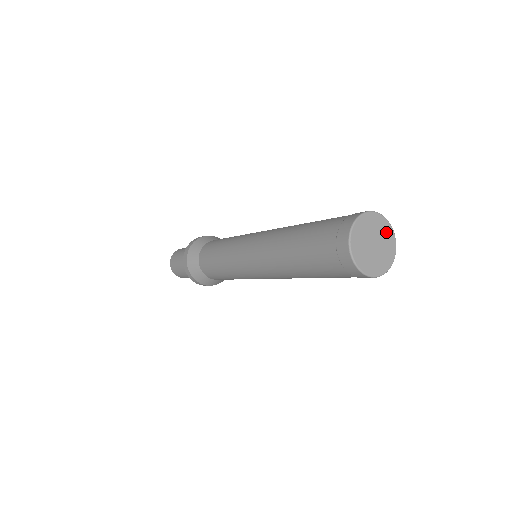
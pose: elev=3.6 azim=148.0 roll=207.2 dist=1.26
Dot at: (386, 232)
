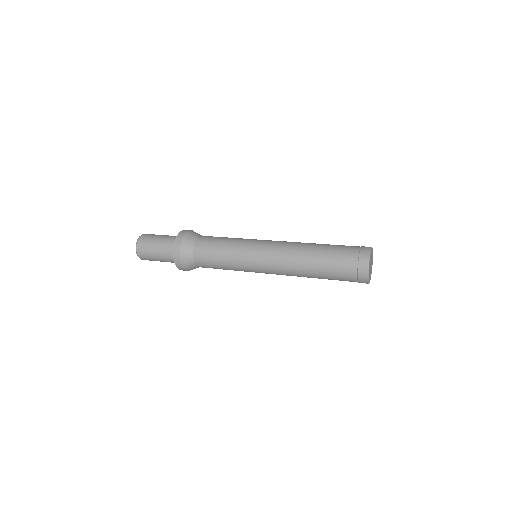
Dot at: occluded
